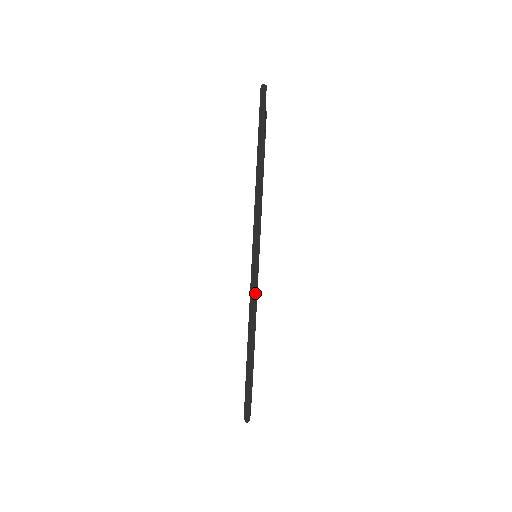
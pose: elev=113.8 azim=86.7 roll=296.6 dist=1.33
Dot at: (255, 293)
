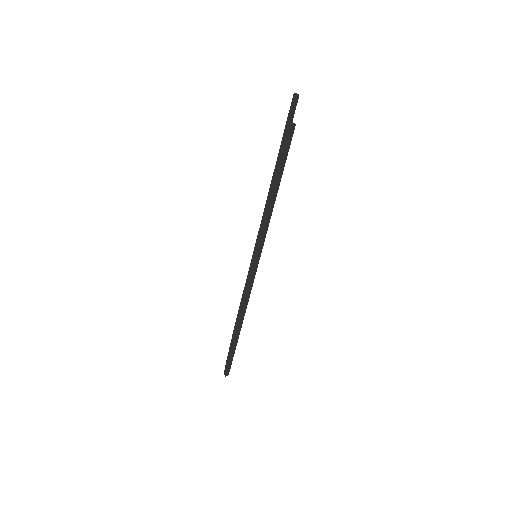
Dot at: (246, 306)
